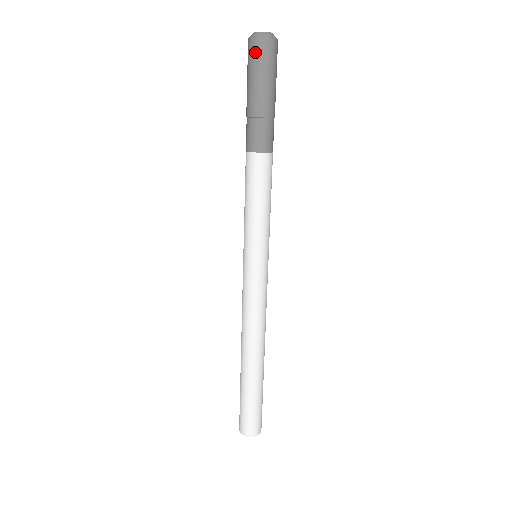
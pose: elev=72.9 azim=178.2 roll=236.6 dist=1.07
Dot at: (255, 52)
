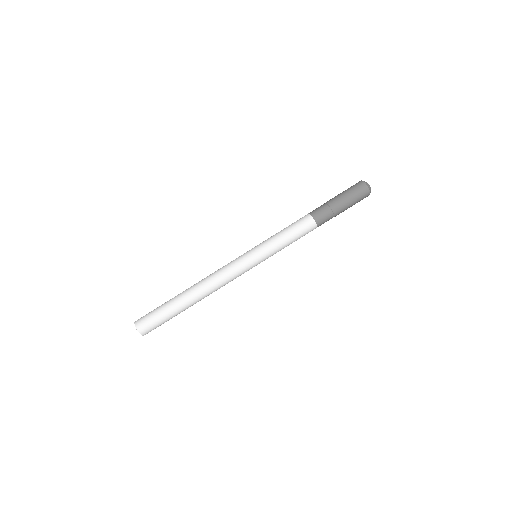
Dot at: (358, 187)
